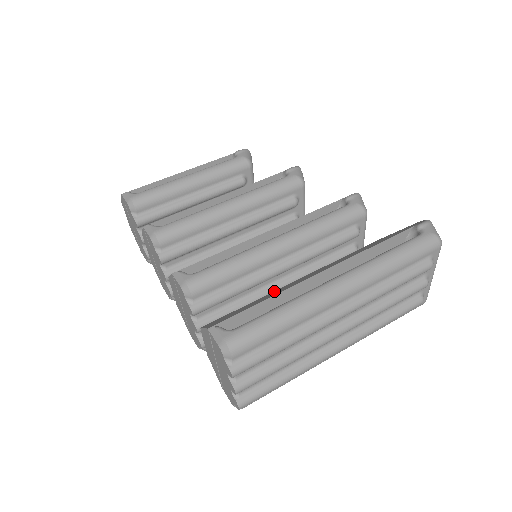
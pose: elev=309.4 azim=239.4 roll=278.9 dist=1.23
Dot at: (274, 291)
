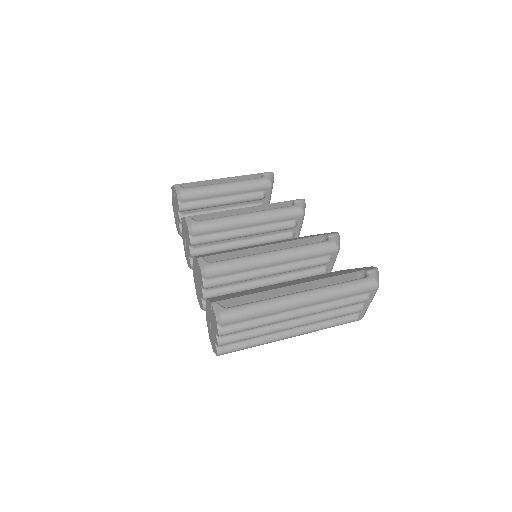
Dot at: (260, 287)
